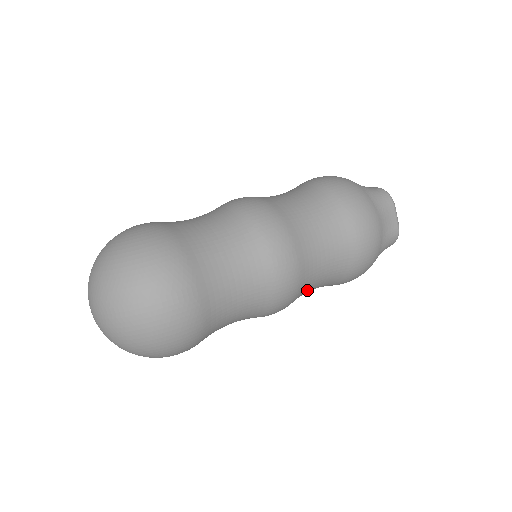
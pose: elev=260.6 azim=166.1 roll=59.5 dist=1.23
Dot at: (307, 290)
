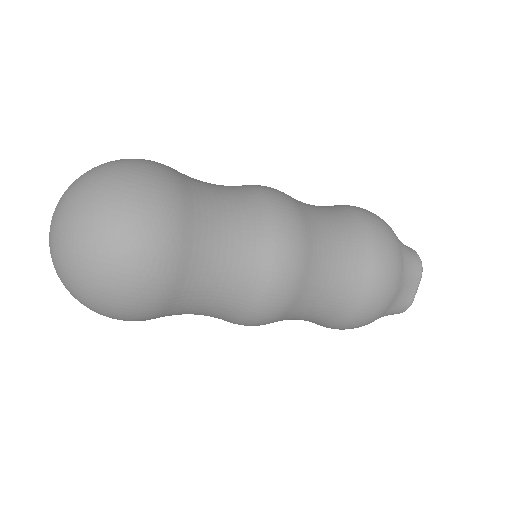
Dot at: (290, 318)
